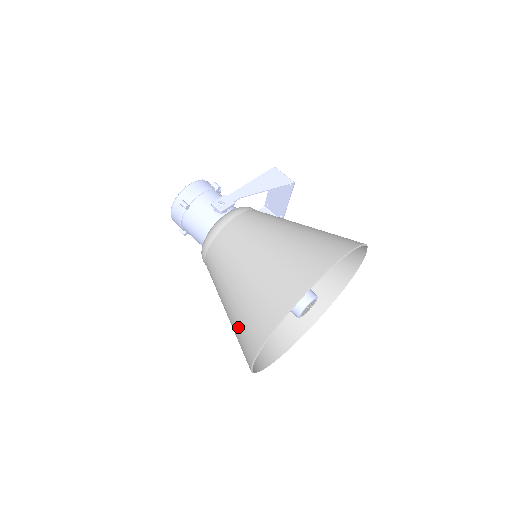
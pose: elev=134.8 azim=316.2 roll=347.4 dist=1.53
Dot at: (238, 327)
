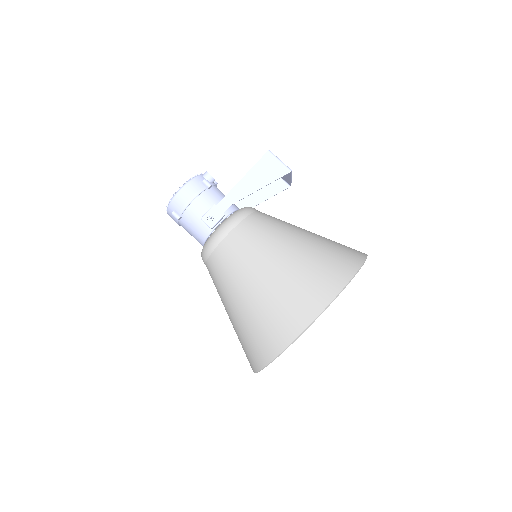
Dot at: occluded
